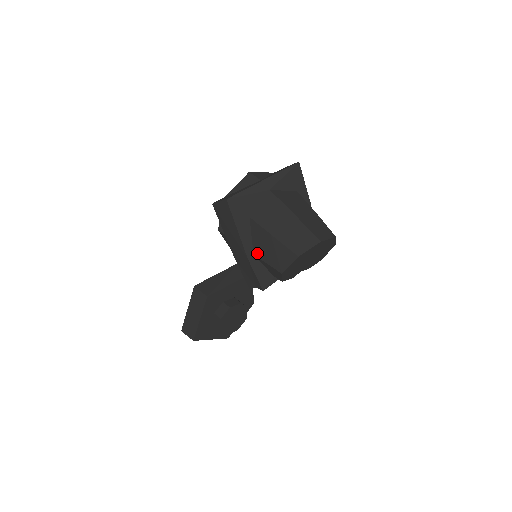
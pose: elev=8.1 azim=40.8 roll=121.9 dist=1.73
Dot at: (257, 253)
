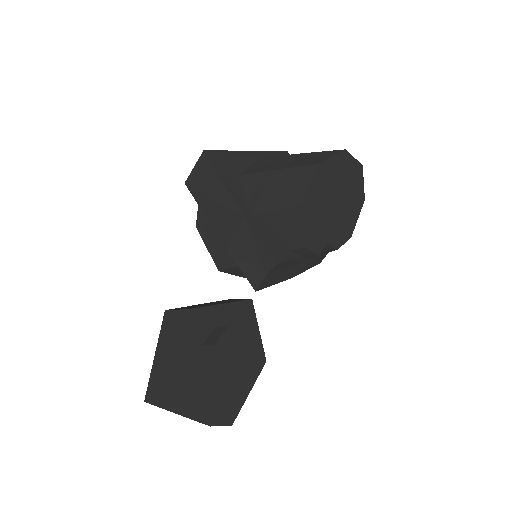
Dot at: (257, 209)
